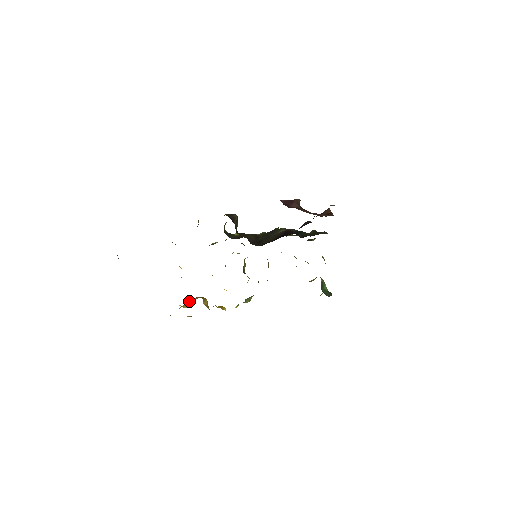
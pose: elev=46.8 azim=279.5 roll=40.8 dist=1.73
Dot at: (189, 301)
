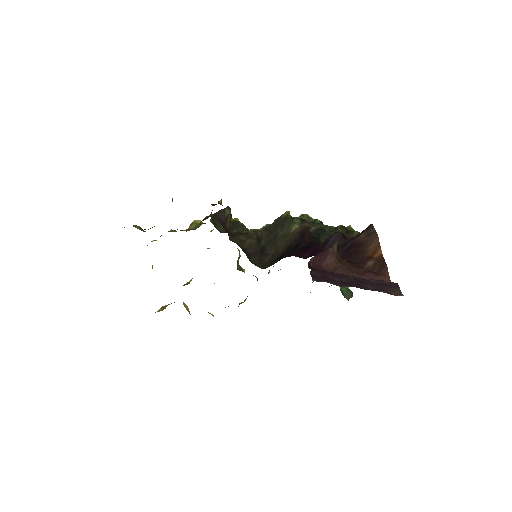
Dot at: (164, 306)
